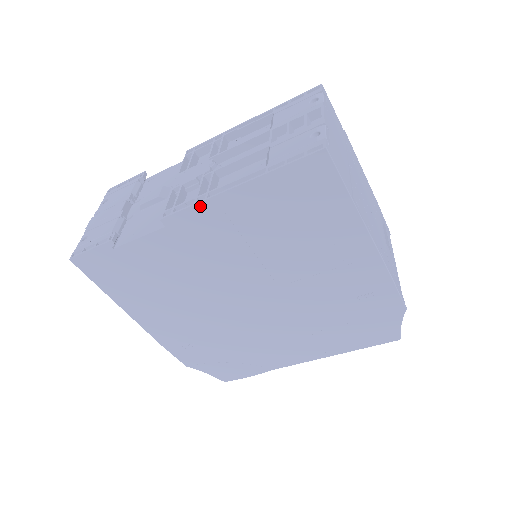
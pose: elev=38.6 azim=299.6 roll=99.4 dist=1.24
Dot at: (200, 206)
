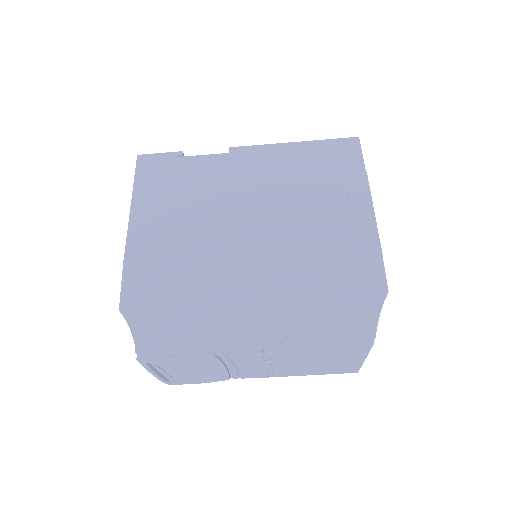
Dot at: (262, 147)
